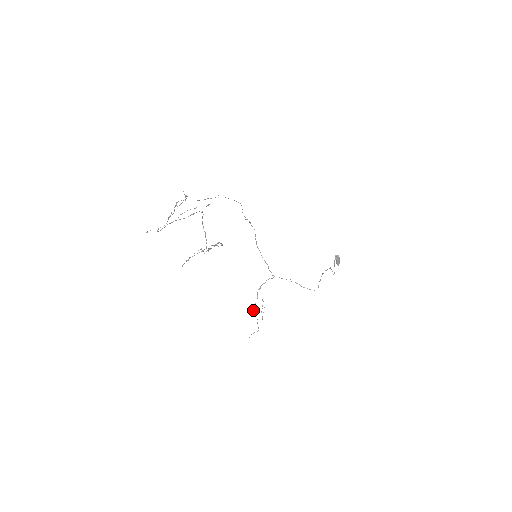
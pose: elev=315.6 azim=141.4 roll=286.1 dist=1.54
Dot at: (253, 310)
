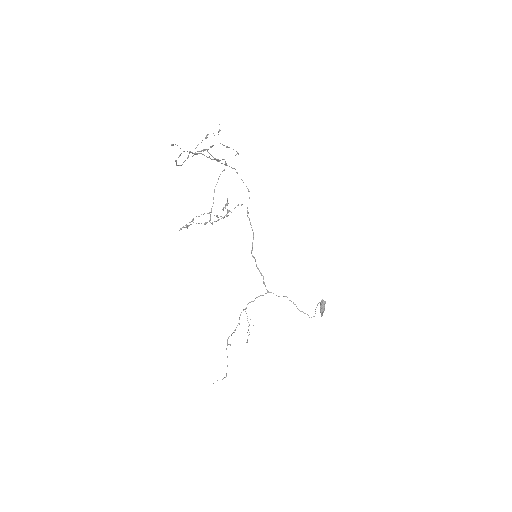
Dot at: occluded
